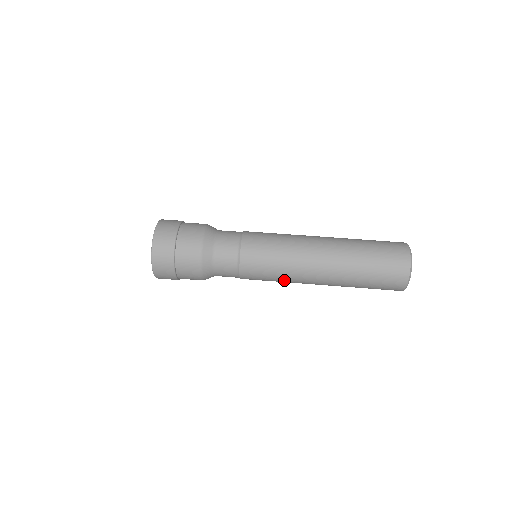
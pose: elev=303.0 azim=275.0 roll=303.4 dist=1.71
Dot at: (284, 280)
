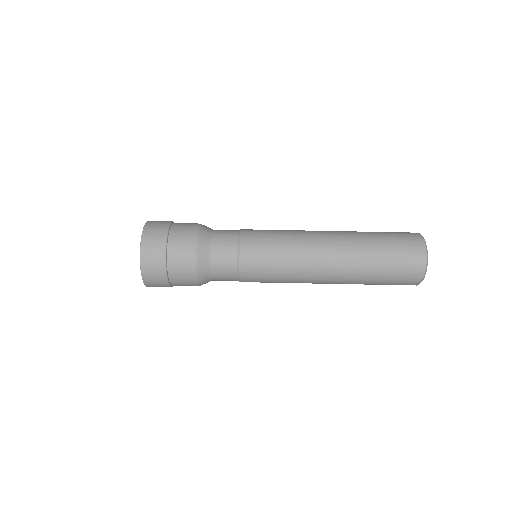
Dot at: (289, 280)
